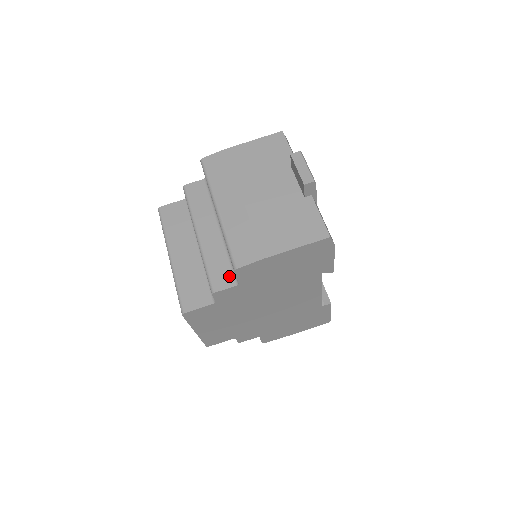
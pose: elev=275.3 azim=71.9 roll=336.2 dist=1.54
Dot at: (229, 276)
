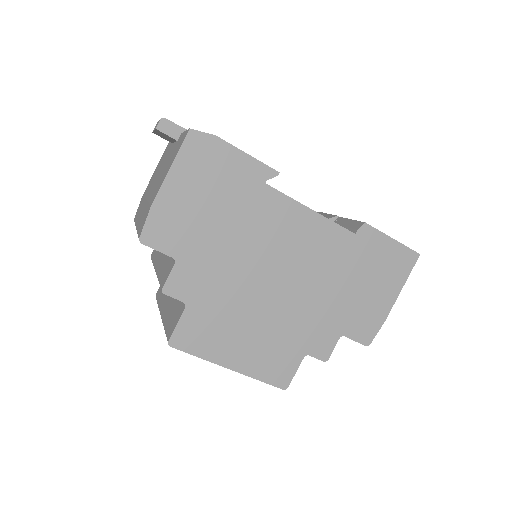
Dot at: (170, 265)
